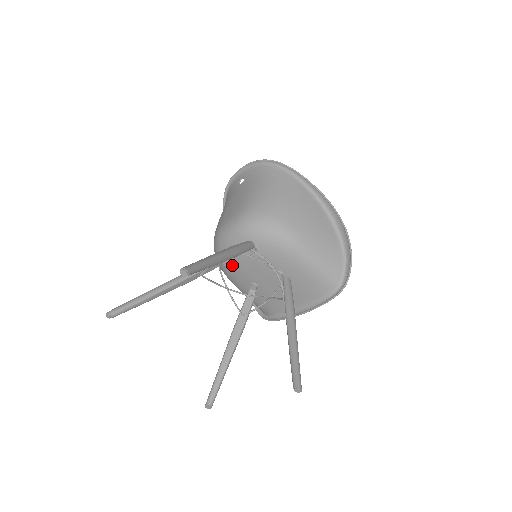
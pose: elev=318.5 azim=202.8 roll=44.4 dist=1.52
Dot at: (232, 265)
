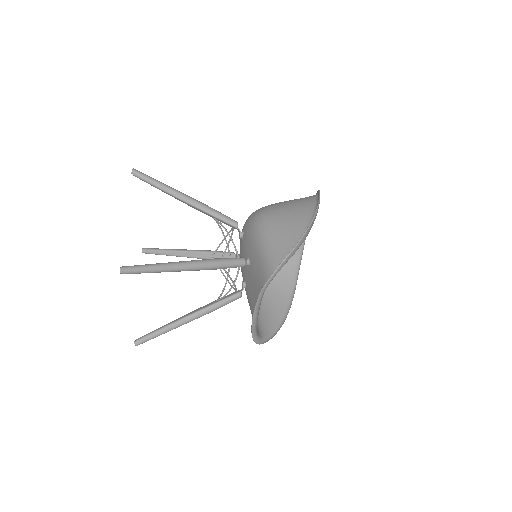
Dot at: occluded
